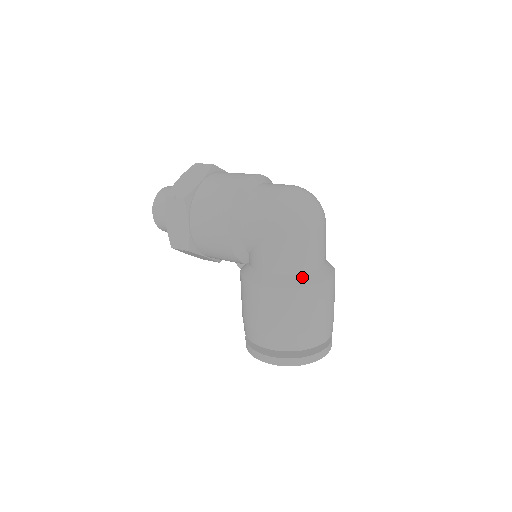
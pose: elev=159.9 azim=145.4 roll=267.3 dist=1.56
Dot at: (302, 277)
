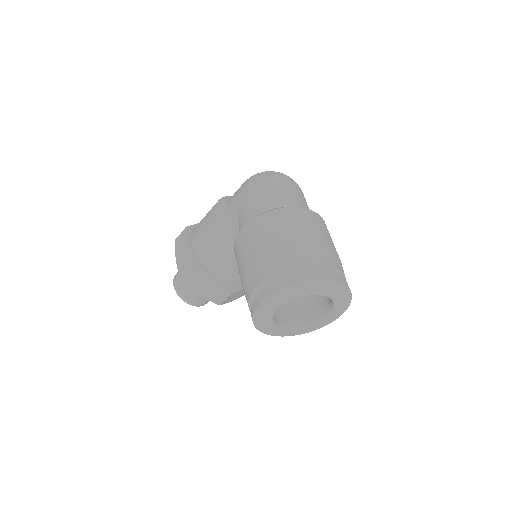
Dot at: occluded
